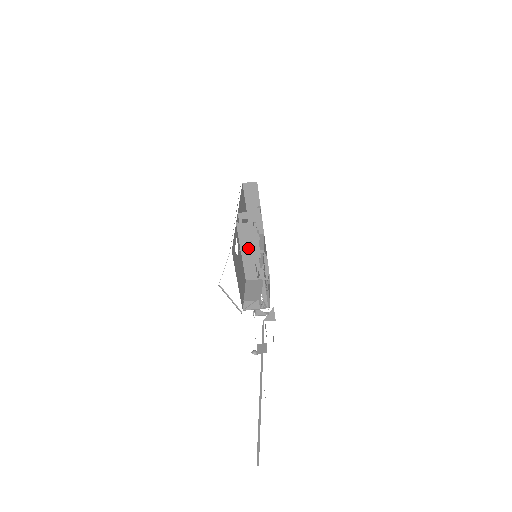
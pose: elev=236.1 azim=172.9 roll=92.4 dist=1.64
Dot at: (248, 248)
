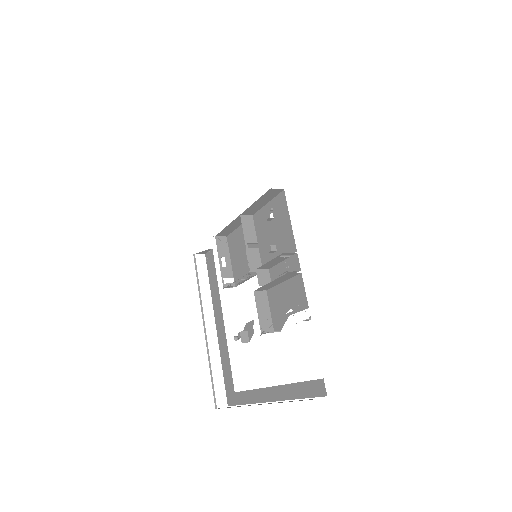
Dot at: (278, 281)
